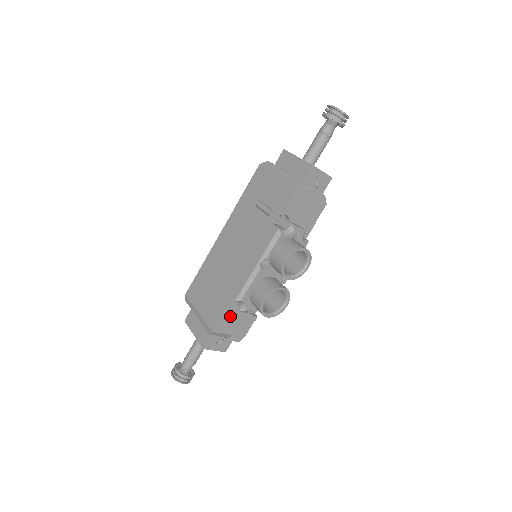
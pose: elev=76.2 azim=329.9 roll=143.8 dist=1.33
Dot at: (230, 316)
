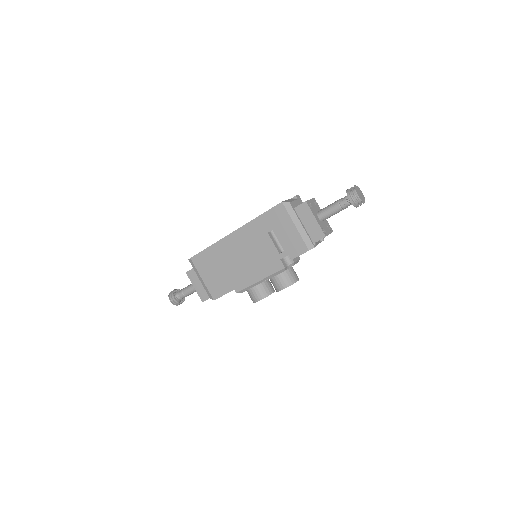
Dot at: occluded
